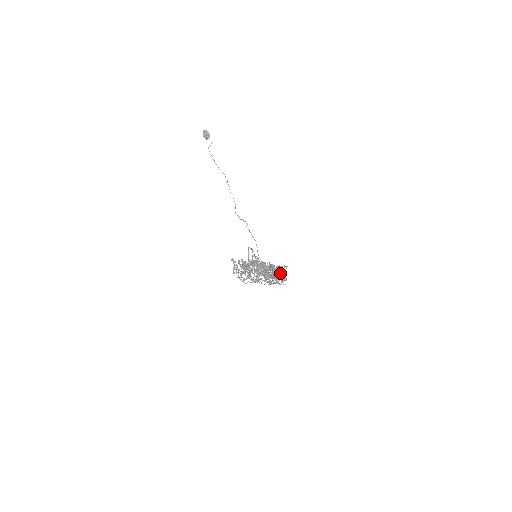
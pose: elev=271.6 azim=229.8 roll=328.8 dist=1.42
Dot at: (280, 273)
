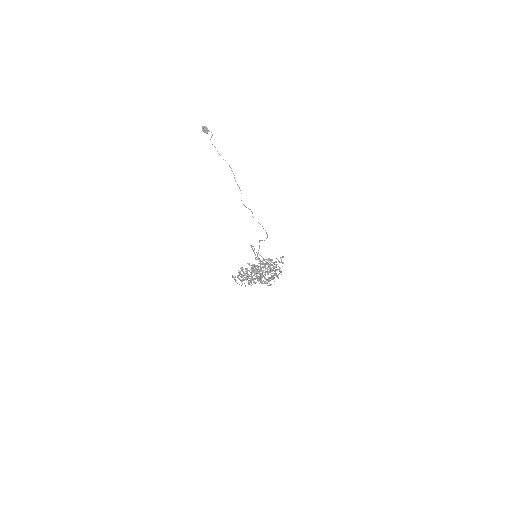
Dot at: (274, 271)
